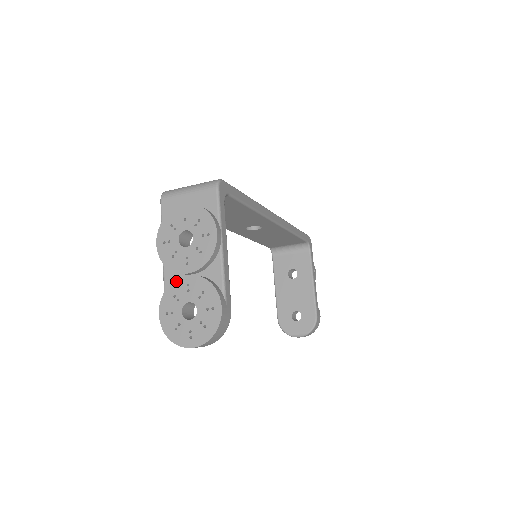
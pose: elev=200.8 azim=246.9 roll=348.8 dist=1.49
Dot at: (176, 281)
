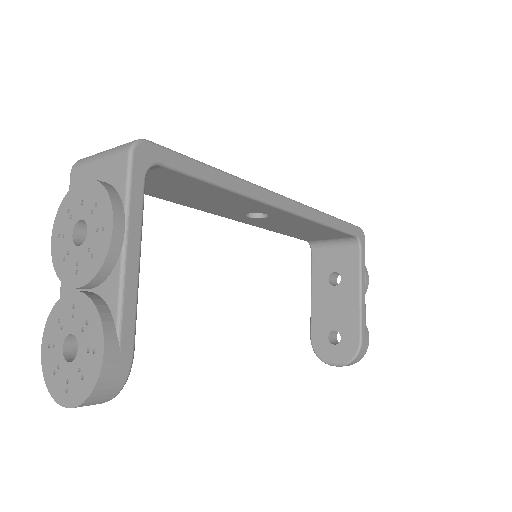
Dot at: (63, 298)
